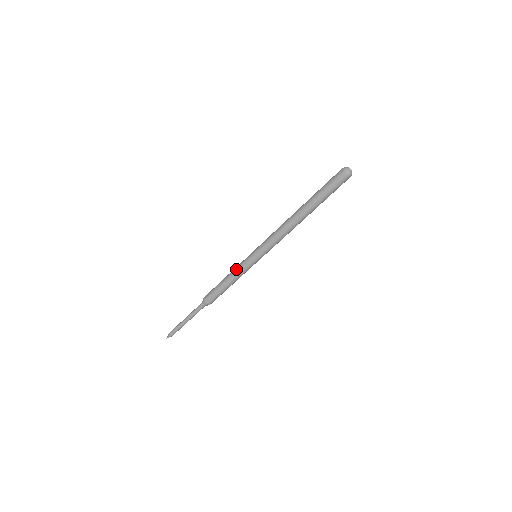
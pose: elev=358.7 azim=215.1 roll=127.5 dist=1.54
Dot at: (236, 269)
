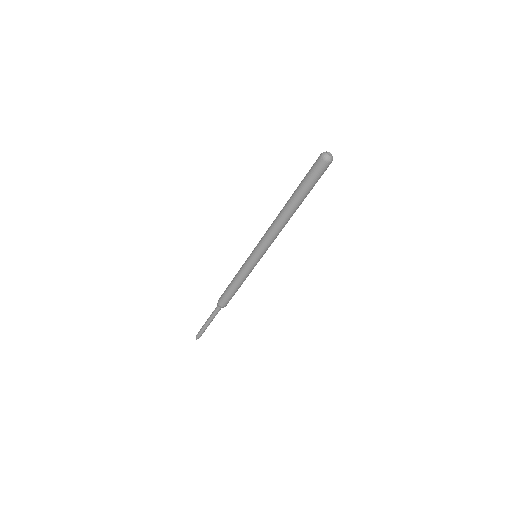
Dot at: (239, 271)
